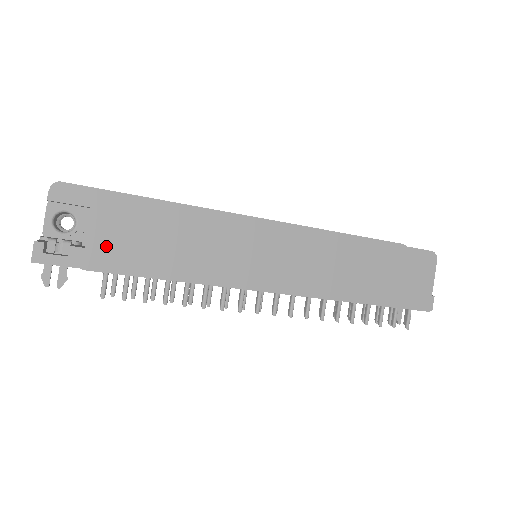
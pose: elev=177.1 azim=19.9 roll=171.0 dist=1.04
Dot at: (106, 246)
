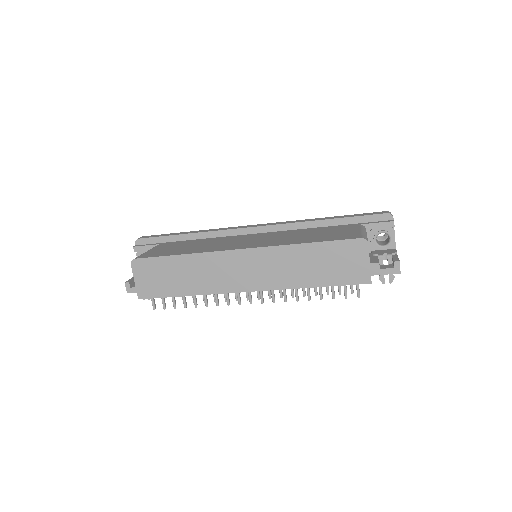
Dot at: (145, 285)
